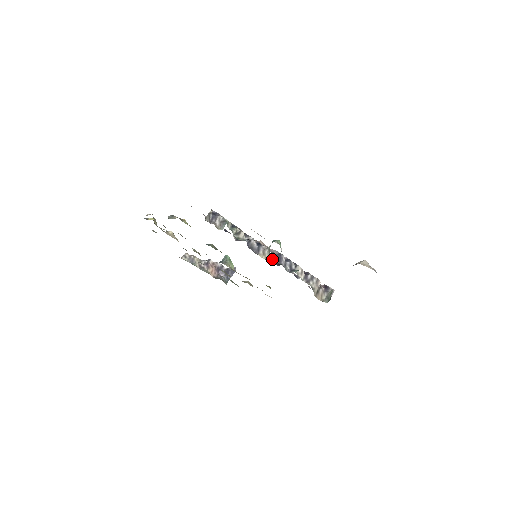
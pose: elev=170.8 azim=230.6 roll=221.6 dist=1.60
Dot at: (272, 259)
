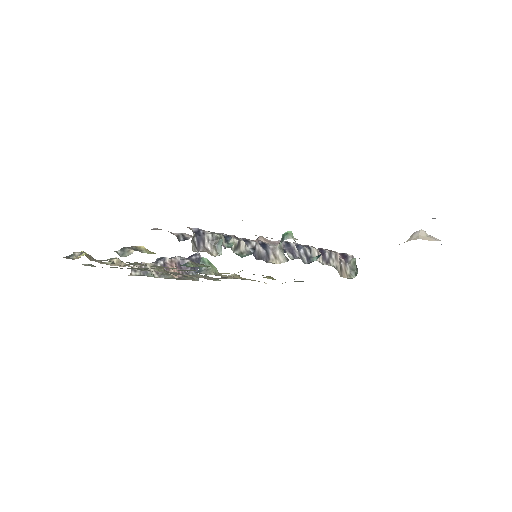
Dot at: occluded
